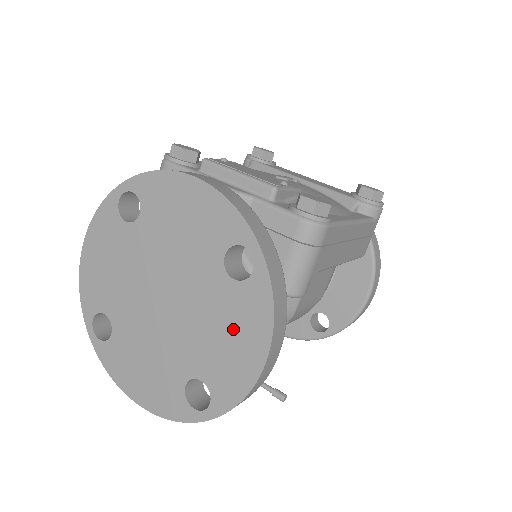
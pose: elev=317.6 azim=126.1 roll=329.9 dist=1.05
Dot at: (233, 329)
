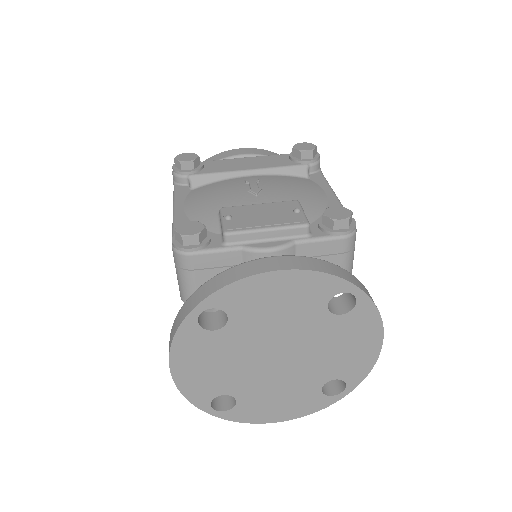
Dot at: (351, 341)
